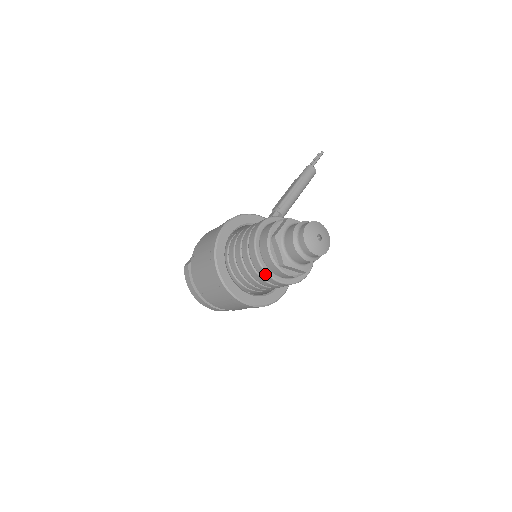
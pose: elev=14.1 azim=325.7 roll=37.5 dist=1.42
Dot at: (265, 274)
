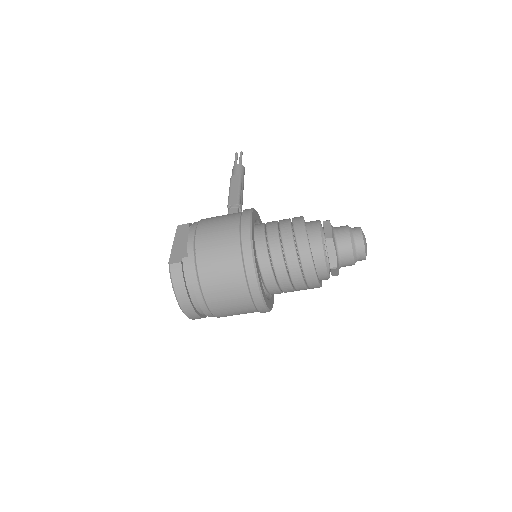
Dot at: (314, 276)
